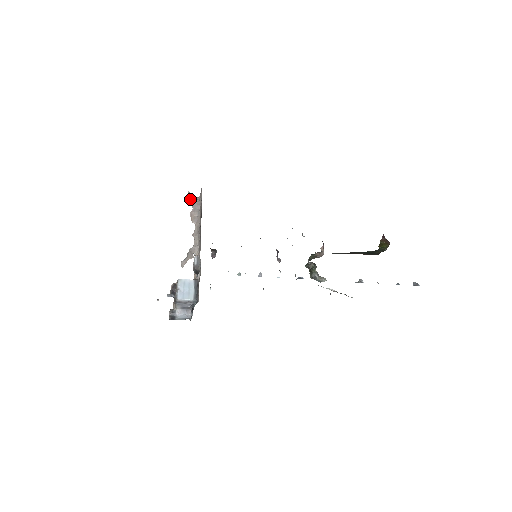
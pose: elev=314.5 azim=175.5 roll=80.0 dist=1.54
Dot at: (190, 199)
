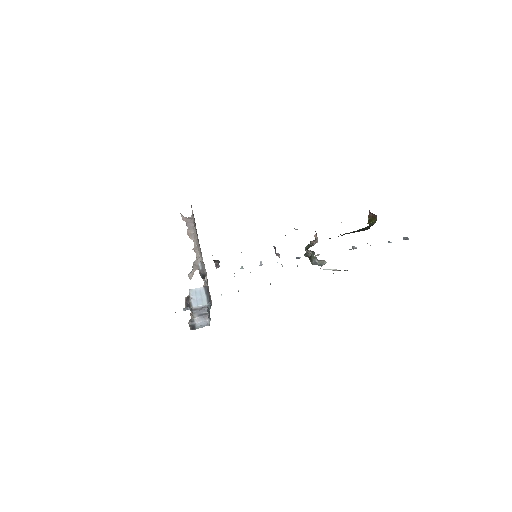
Dot at: (183, 220)
